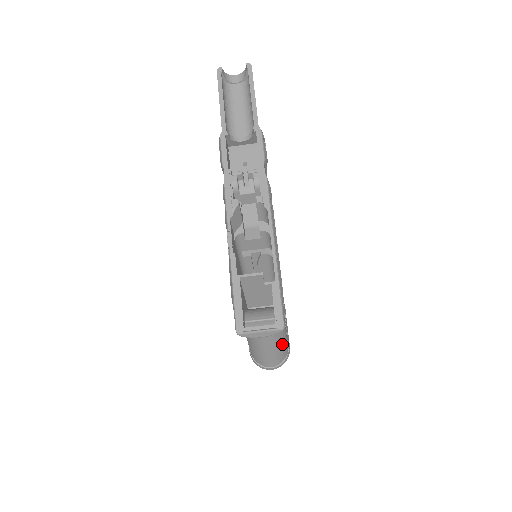
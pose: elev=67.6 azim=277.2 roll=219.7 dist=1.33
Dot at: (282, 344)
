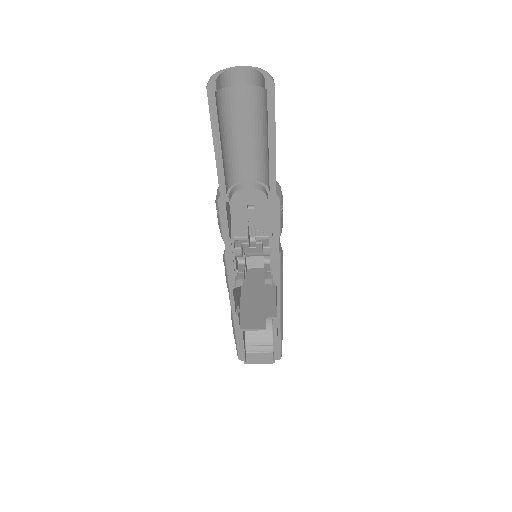
Dot at: occluded
